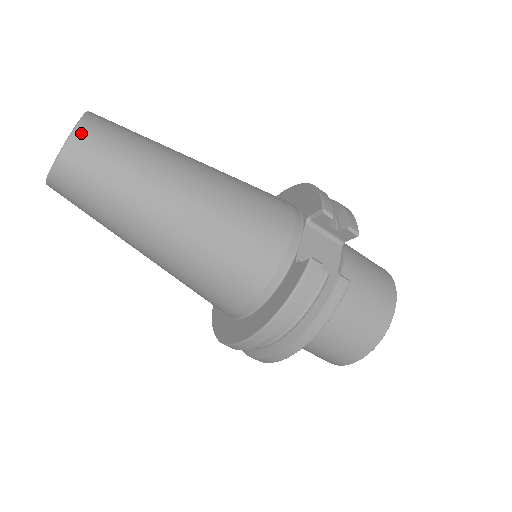
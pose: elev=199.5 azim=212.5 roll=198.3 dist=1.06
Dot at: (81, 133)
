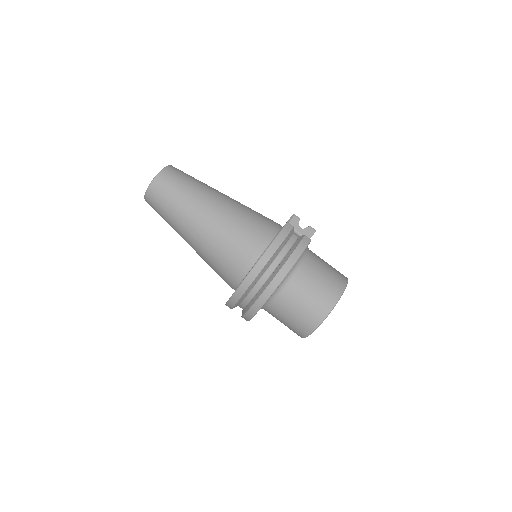
Dot at: (170, 167)
